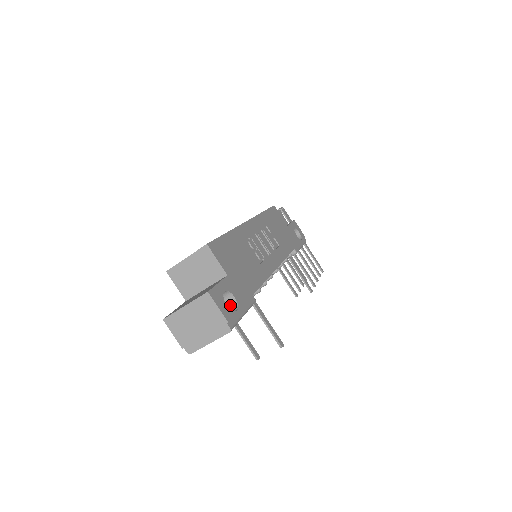
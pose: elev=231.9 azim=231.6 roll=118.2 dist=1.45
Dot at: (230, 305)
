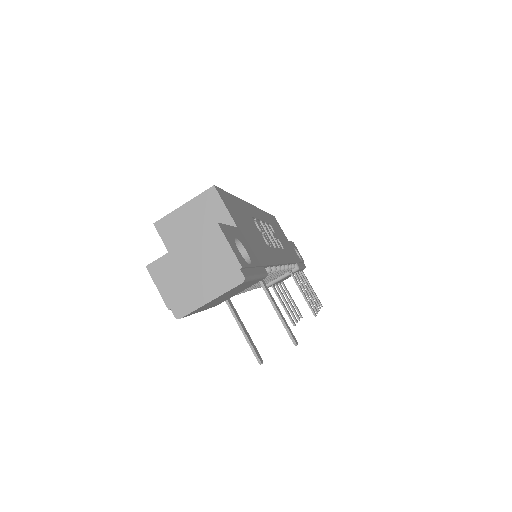
Dot at: occluded
